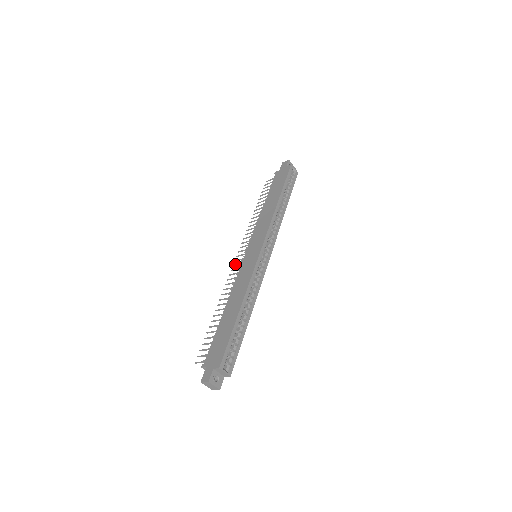
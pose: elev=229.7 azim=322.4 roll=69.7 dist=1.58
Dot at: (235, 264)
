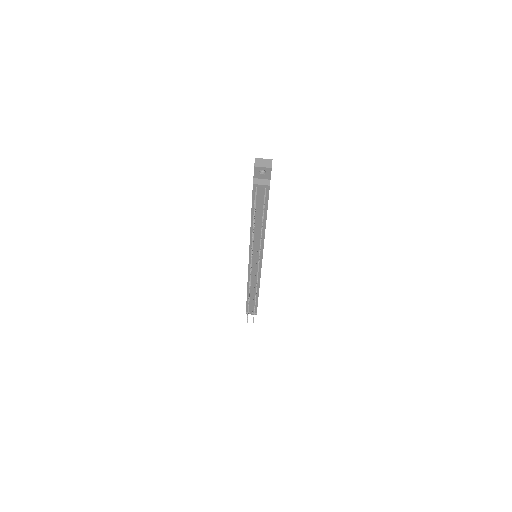
Dot at: occluded
